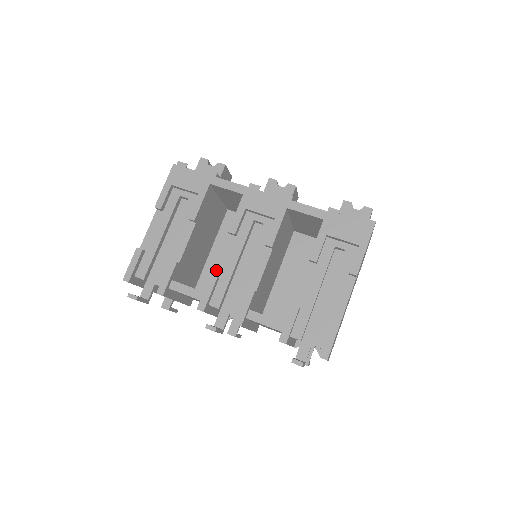
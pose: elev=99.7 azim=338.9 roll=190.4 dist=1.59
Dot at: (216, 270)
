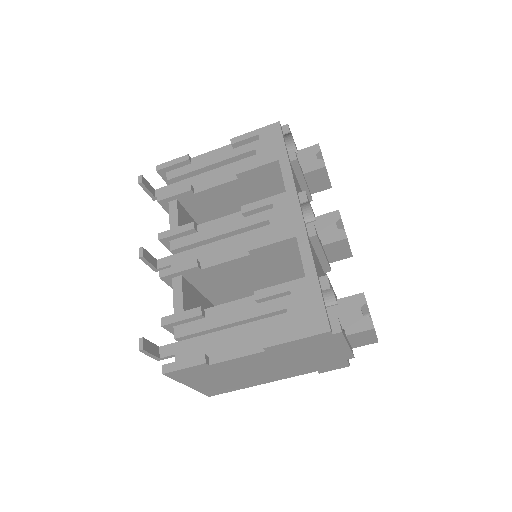
Dot at: (203, 224)
